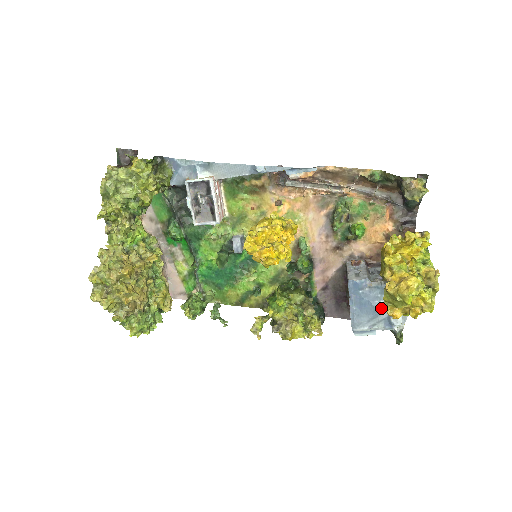
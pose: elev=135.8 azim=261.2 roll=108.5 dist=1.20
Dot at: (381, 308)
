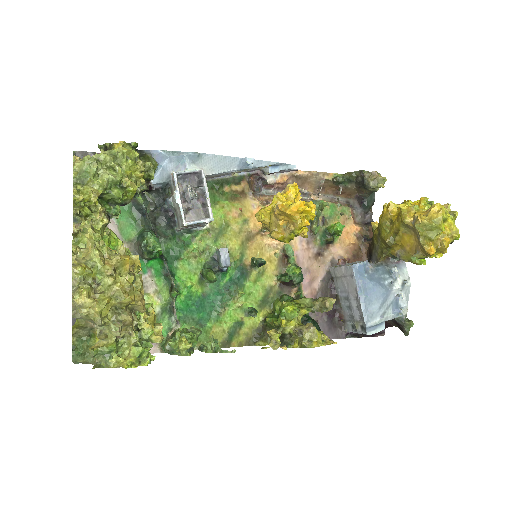
Dot at: (388, 288)
